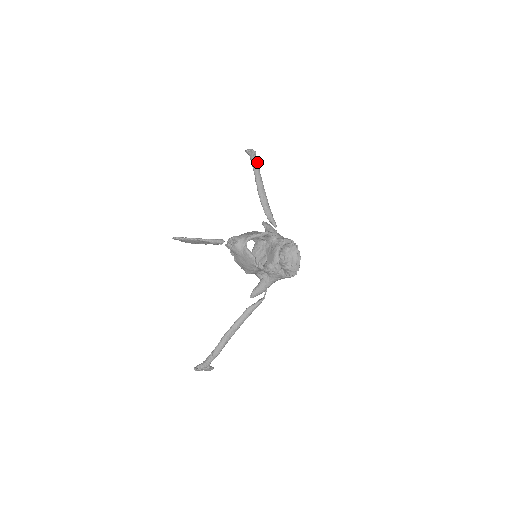
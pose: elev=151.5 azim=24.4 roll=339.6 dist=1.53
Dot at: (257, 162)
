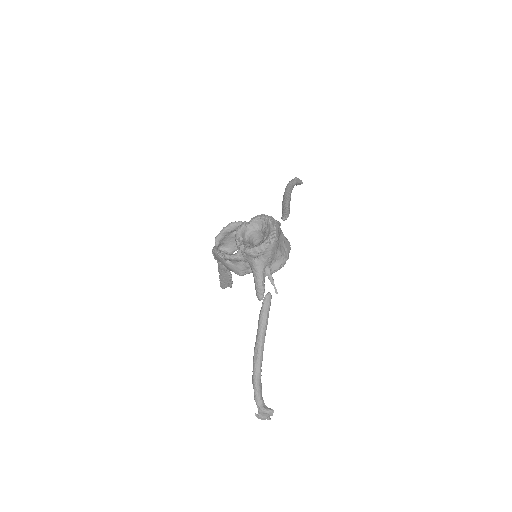
Dot at: (290, 183)
